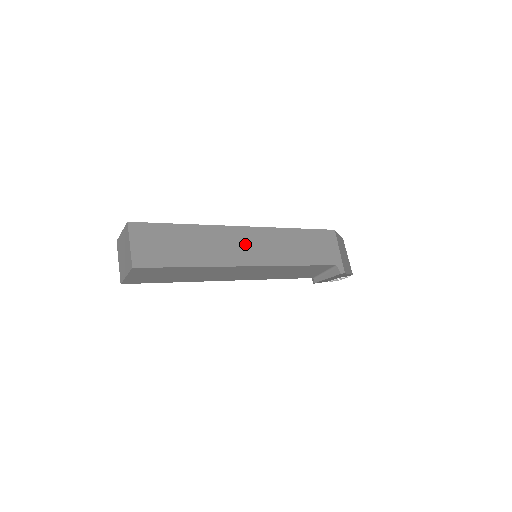
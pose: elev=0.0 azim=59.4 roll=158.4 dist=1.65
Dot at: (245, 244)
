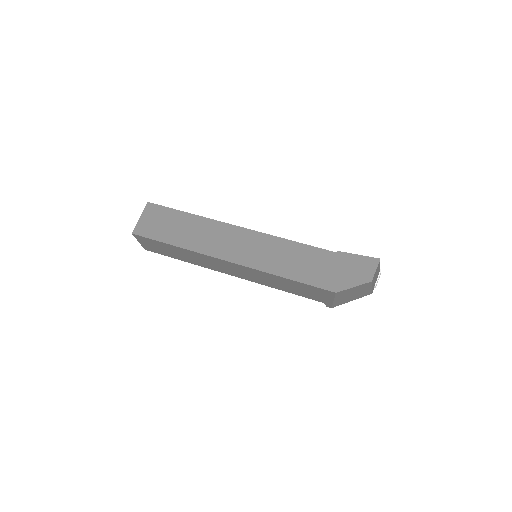
Dot at: (227, 267)
